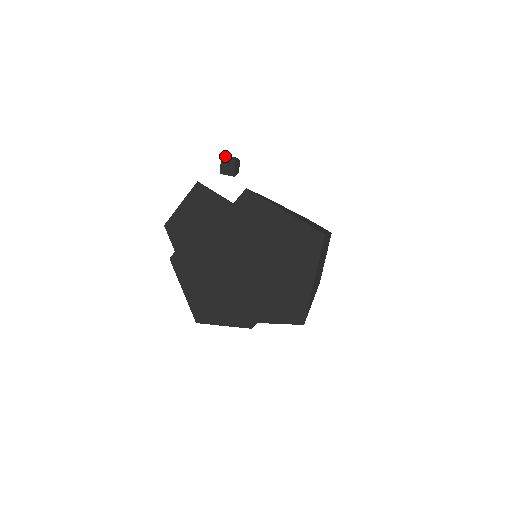
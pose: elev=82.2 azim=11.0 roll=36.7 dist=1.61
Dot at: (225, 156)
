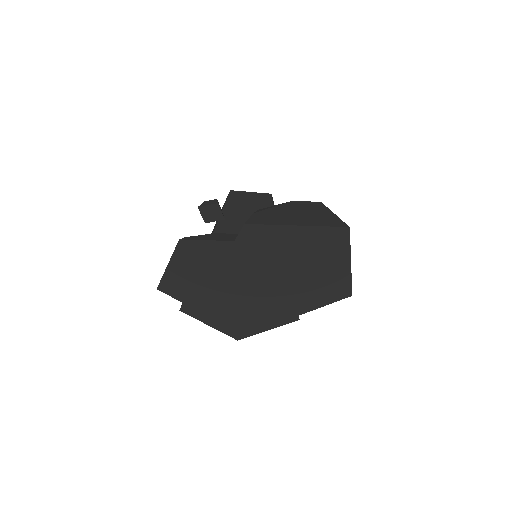
Dot at: (204, 206)
